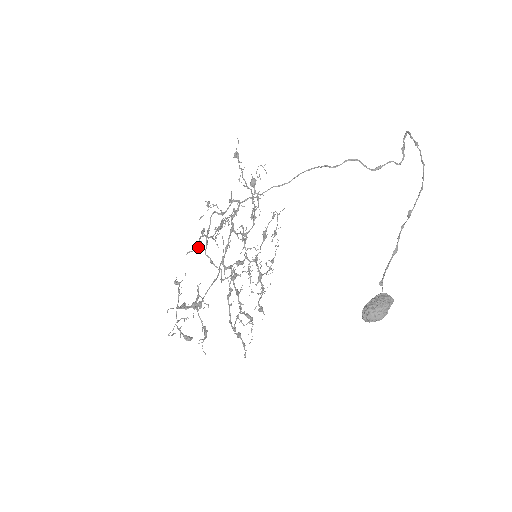
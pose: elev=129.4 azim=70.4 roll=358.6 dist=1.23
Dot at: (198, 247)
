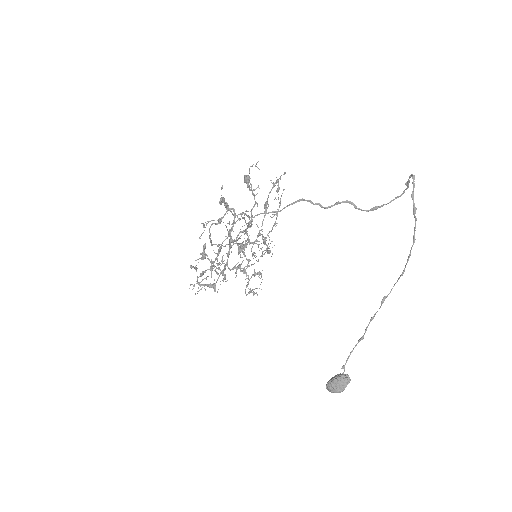
Dot at: (203, 258)
